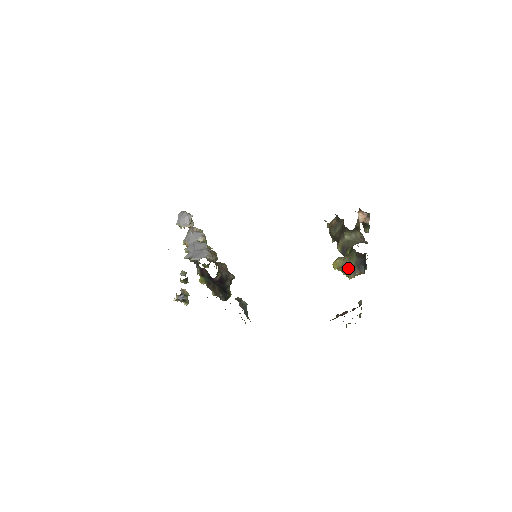
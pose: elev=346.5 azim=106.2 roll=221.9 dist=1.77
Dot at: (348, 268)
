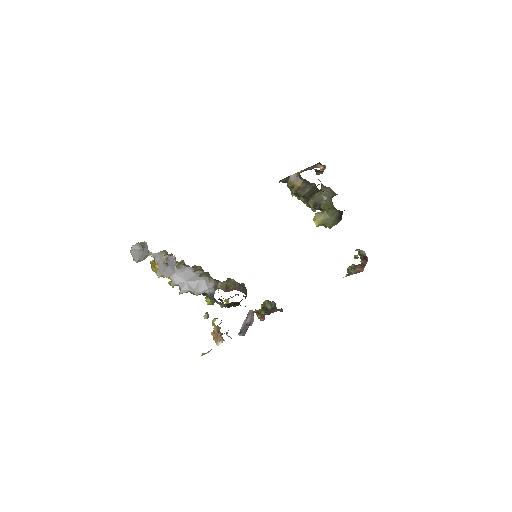
Dot at: (330, 223)
